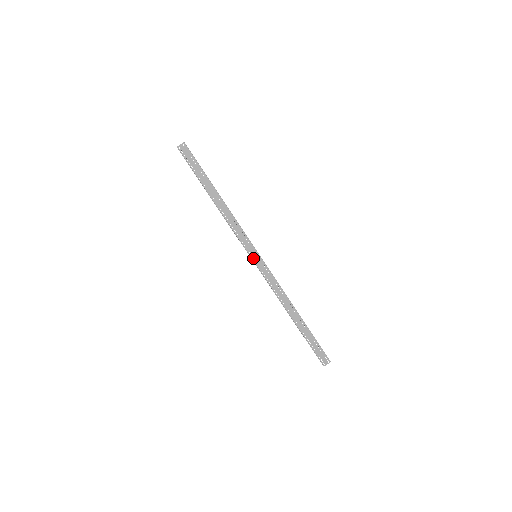
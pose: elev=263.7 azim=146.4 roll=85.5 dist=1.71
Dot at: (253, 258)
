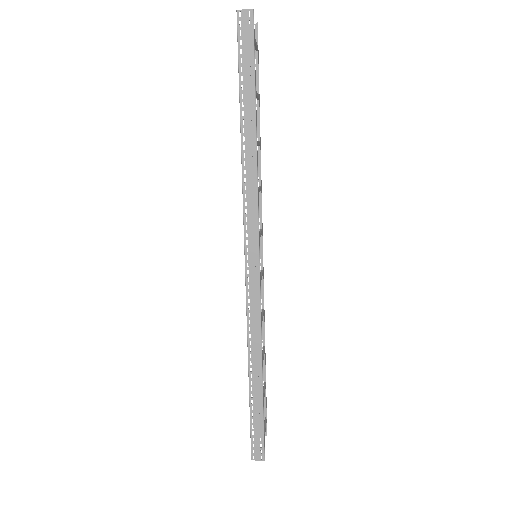
Dot at: occluded
